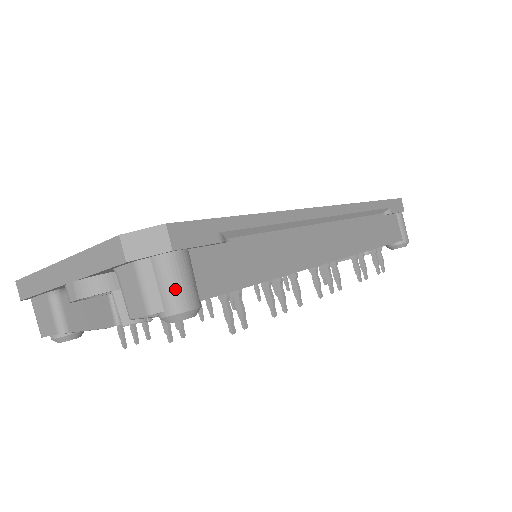
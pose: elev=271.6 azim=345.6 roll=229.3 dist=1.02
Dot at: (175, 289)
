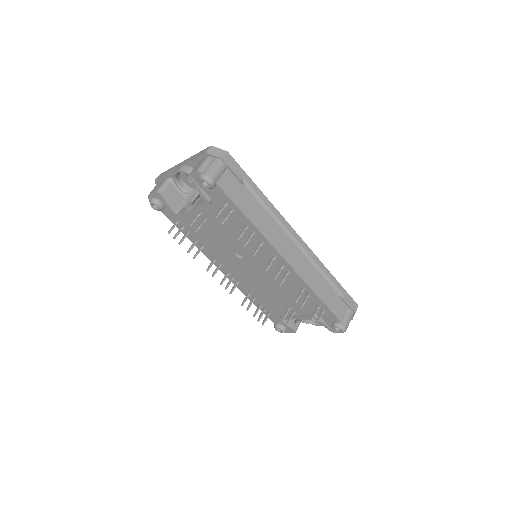
Dot at: (212, 169)
